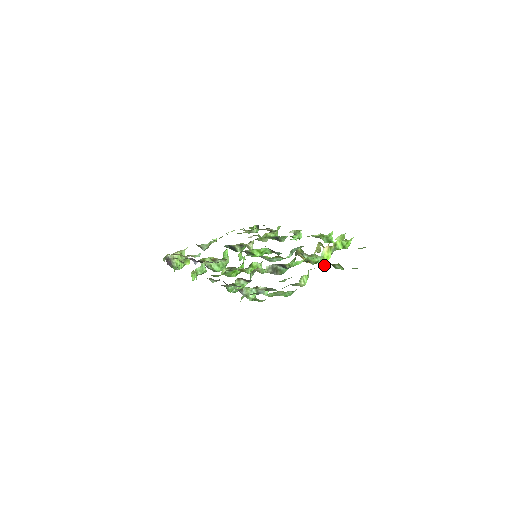
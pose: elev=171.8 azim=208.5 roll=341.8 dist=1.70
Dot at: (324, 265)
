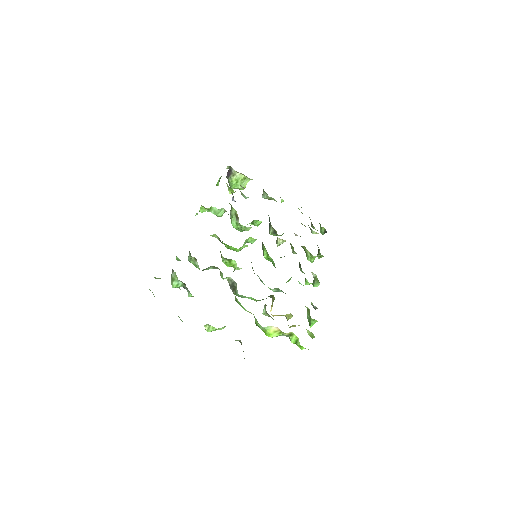
Dot at: (237, 340)
